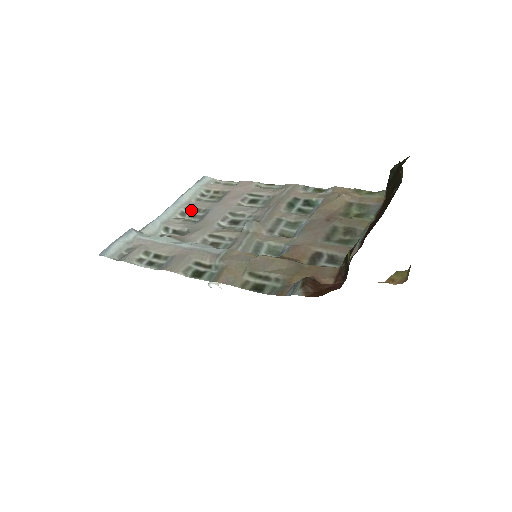
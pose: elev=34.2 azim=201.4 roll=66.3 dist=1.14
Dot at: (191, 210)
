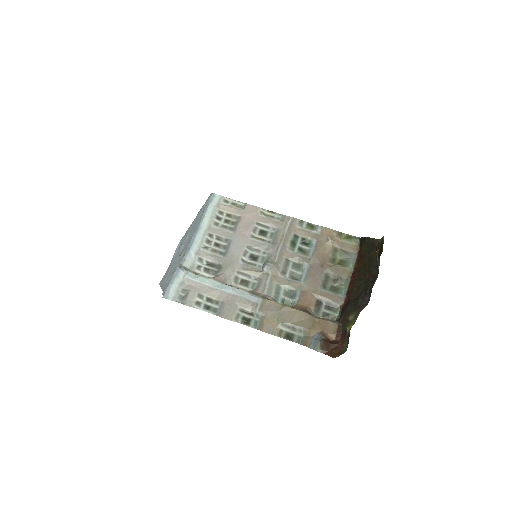
Dot at: (214, 238)
